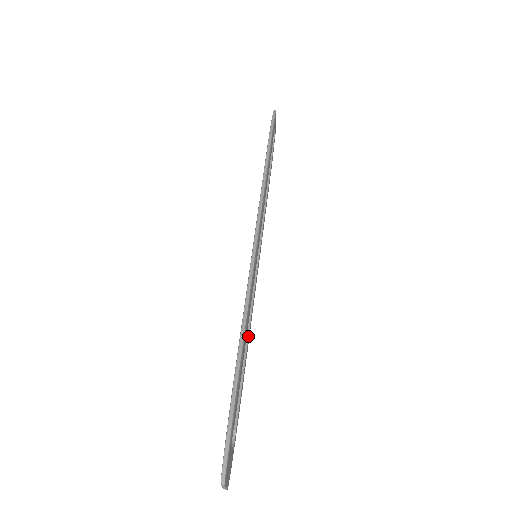
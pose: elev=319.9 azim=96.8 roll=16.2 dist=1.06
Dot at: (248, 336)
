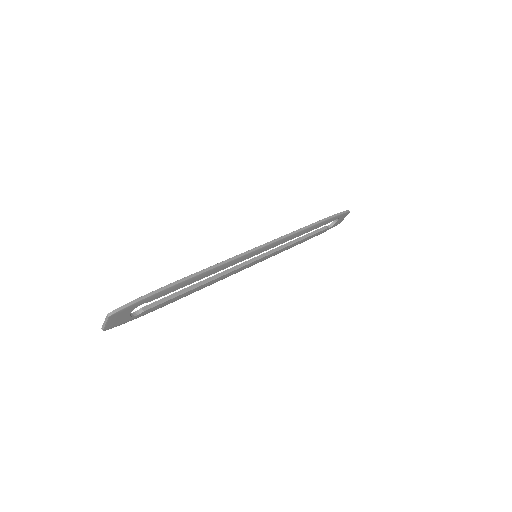
Dot at: (205, 283)
